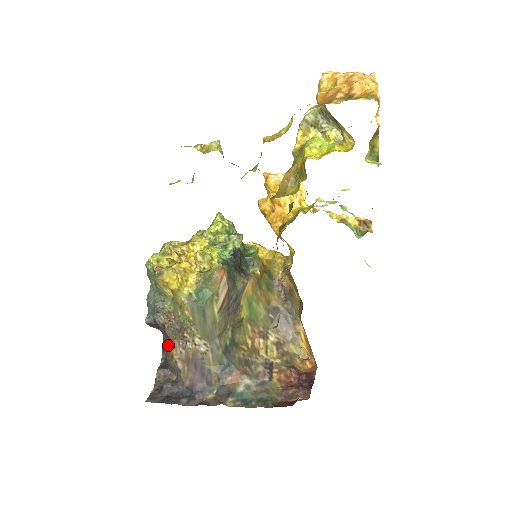
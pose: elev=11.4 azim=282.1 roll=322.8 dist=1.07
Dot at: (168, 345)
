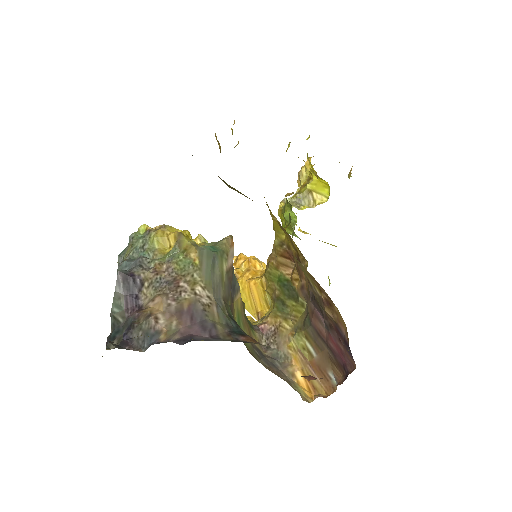
Dot at: (139, 310)
